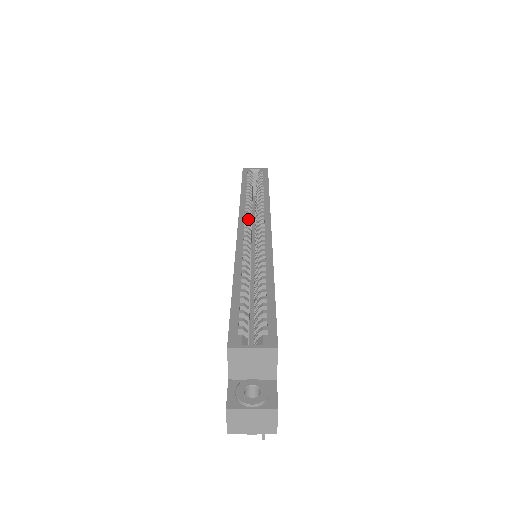
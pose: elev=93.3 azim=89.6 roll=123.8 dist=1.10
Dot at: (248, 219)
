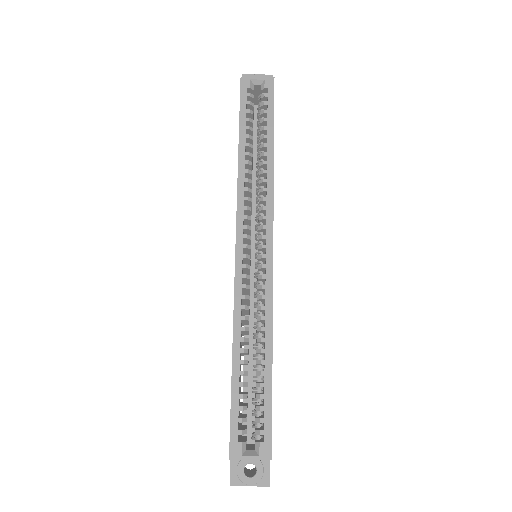
Dot at: (247, 225)
